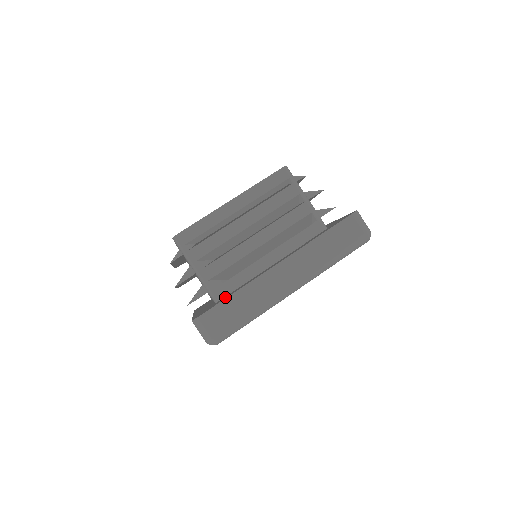
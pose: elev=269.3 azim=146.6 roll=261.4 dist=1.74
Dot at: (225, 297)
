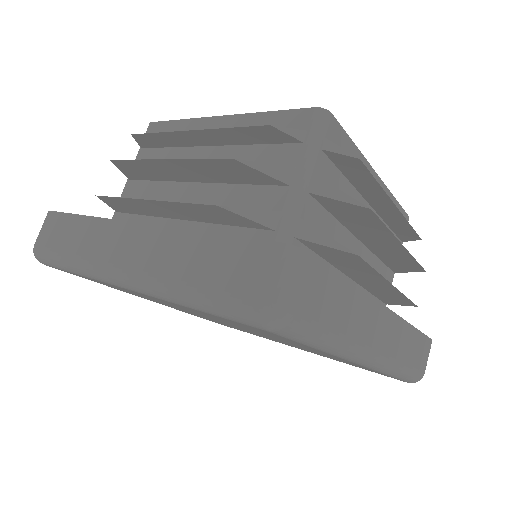
Dot at: occluded
